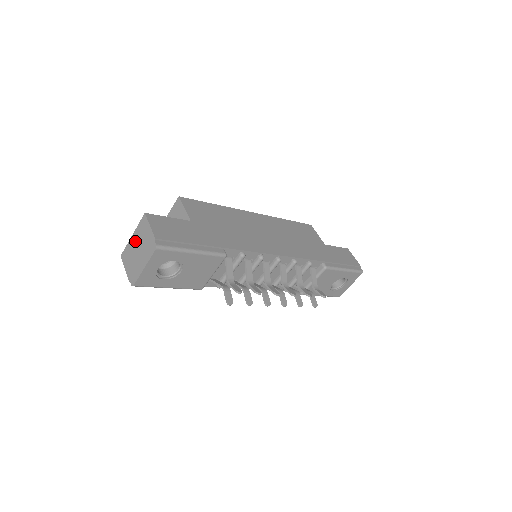
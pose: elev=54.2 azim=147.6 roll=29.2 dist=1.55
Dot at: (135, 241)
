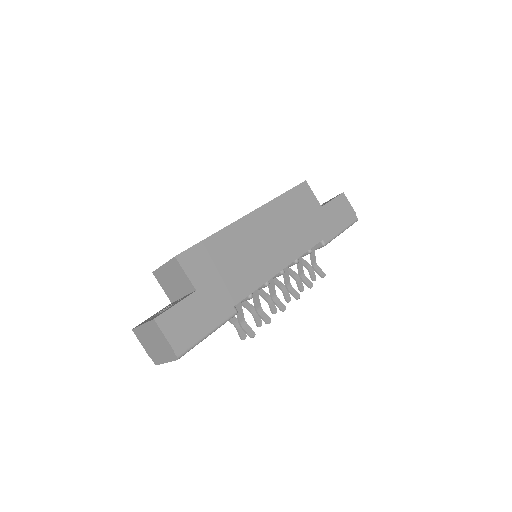
Dot at: (148, 333)
